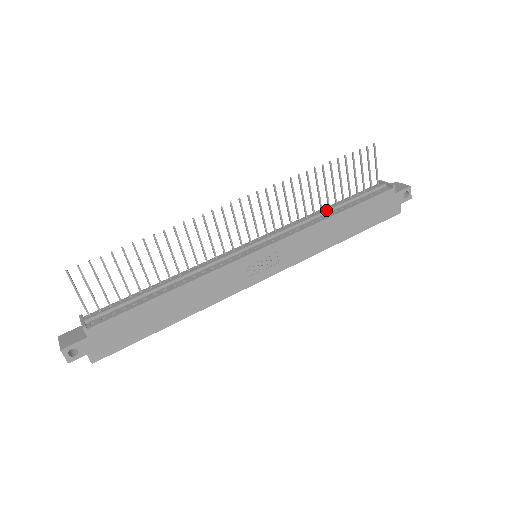
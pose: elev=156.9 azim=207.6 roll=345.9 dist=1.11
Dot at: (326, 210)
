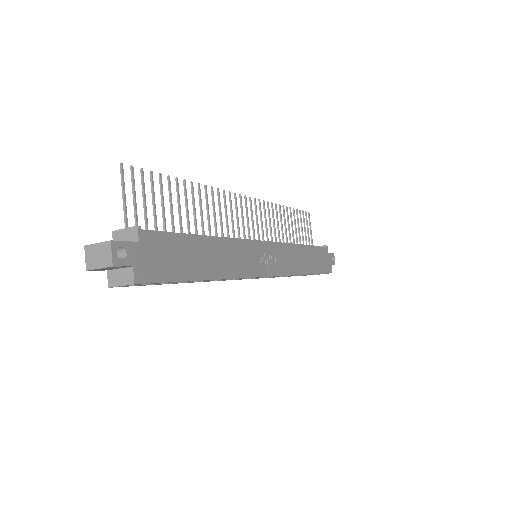
Dot at: occluded
